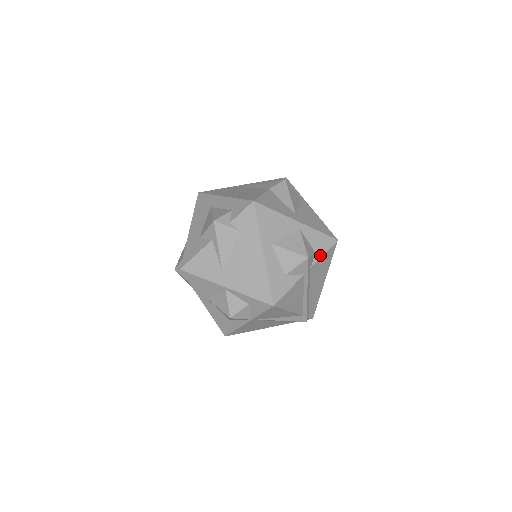
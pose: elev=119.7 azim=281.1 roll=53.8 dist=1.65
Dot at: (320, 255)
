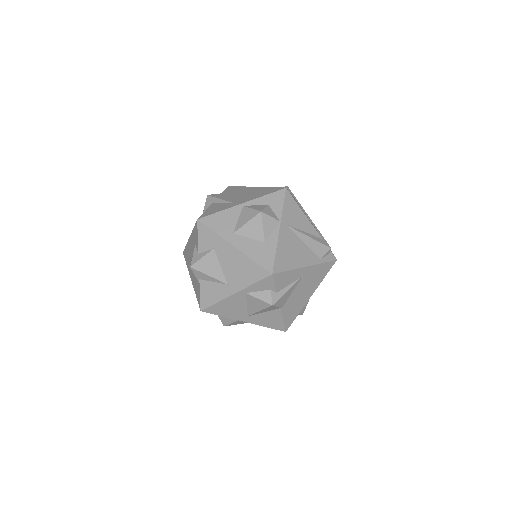
Dot at: occluded
